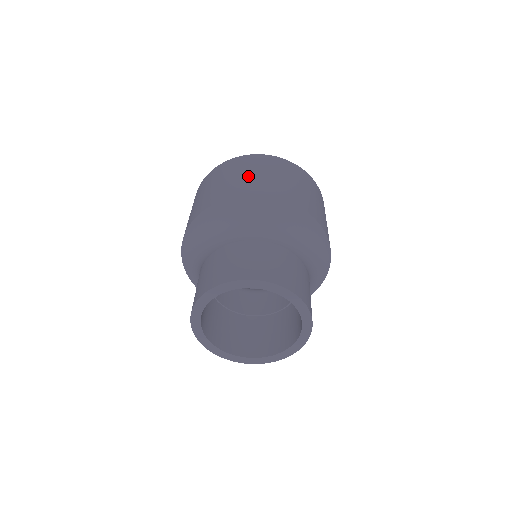
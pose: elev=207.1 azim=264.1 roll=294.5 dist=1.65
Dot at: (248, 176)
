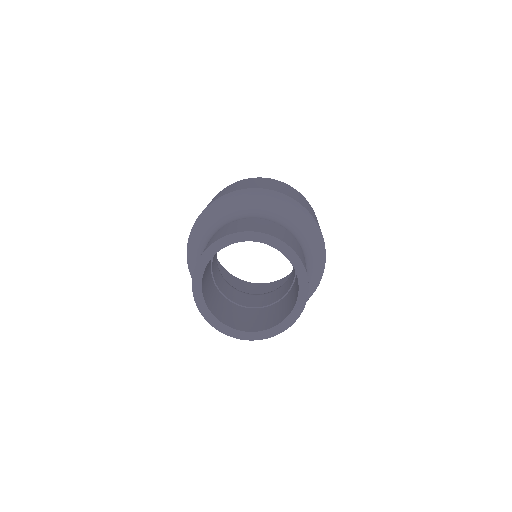
Dot at: (253, 183)
